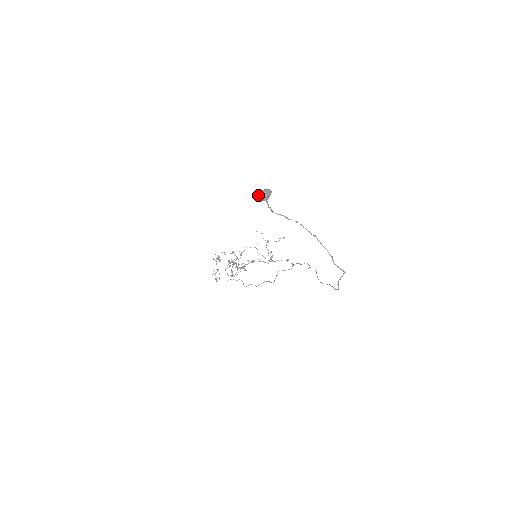
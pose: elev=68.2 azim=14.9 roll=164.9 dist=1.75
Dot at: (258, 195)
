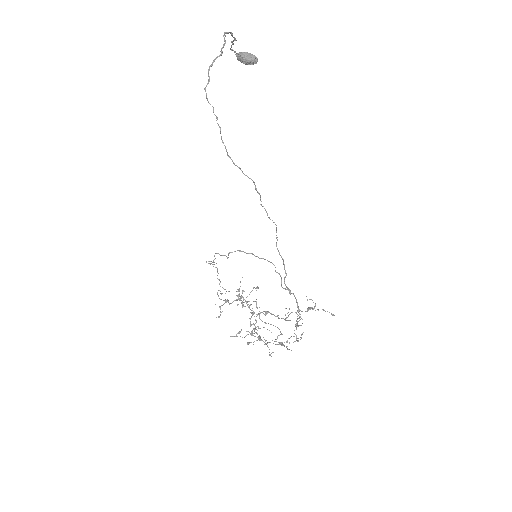
Dot at: occluded
